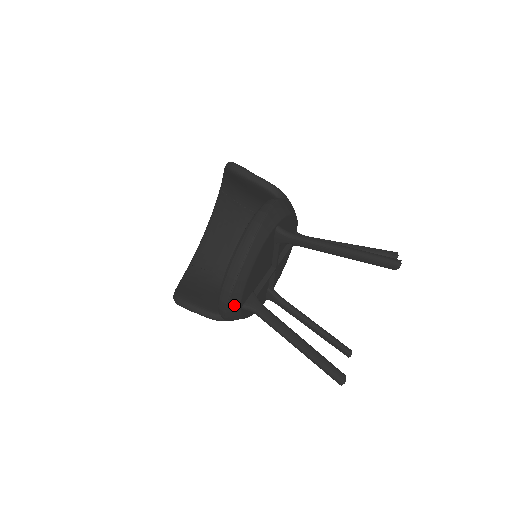
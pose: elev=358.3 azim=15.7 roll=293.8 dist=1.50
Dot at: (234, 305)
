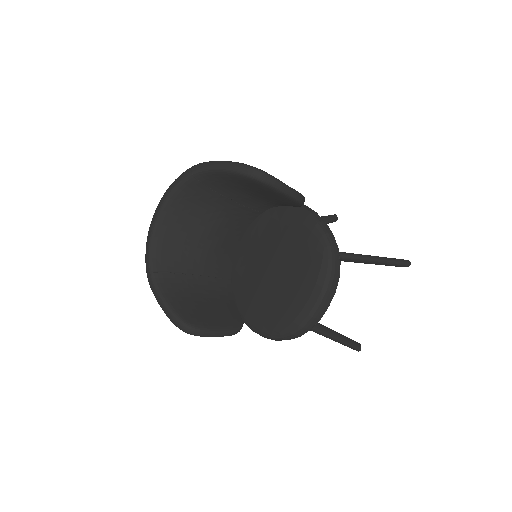
Dot at: occluded
